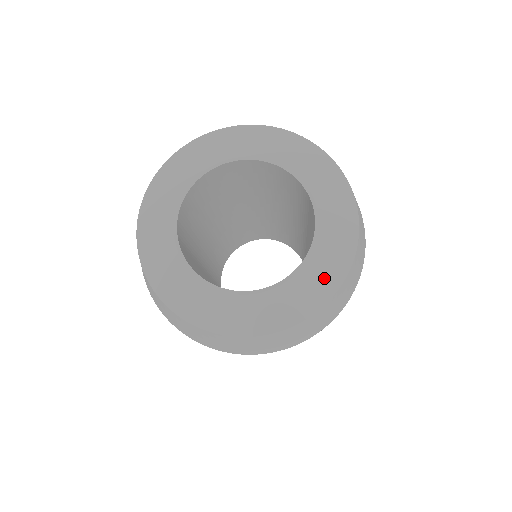
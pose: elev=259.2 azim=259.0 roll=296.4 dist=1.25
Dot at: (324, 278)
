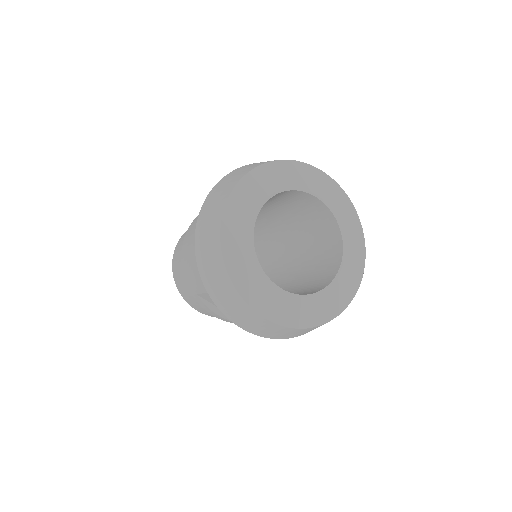
Dot at: (317, 313)
